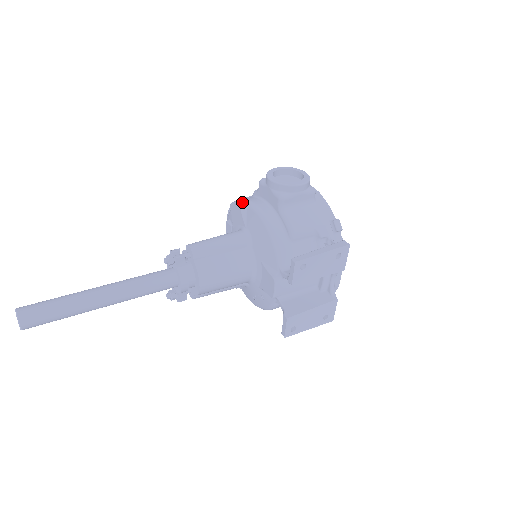
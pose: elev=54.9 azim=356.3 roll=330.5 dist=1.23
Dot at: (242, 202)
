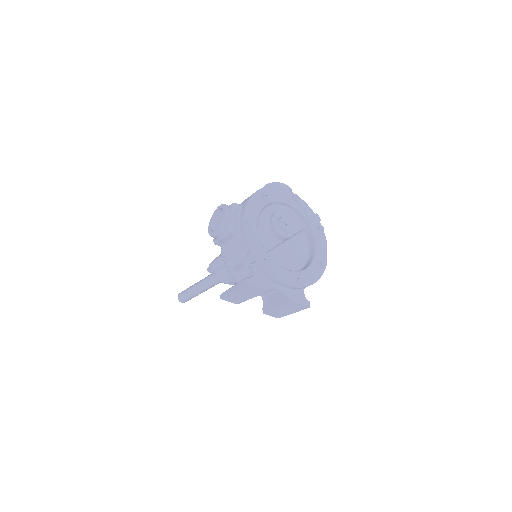
Dot at: occluded
